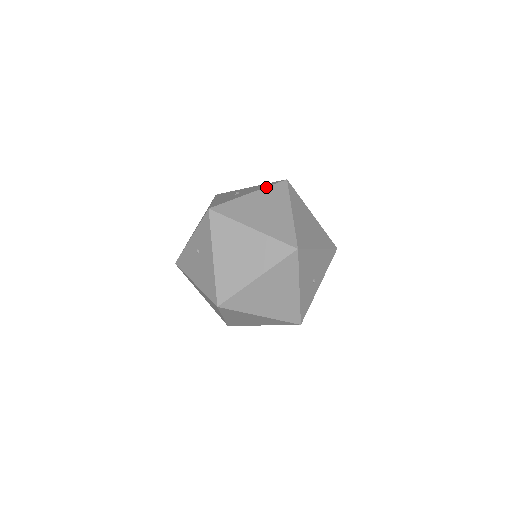
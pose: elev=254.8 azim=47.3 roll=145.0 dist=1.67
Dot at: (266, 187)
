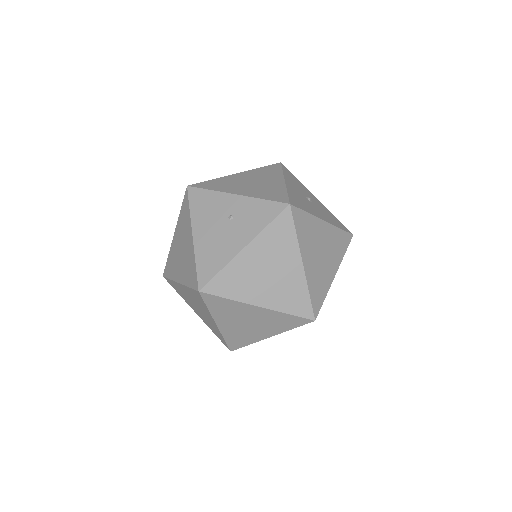
Dot at: (338, 227)
